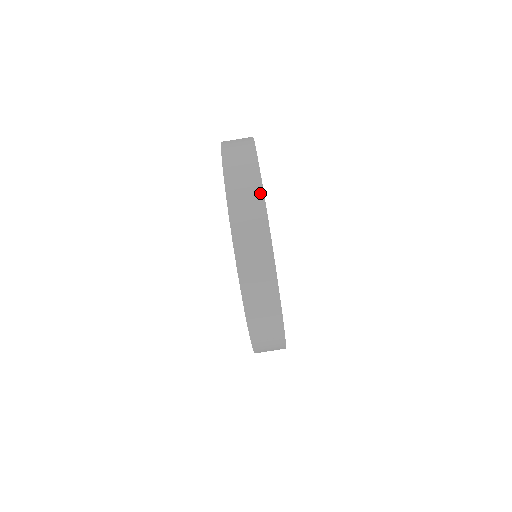
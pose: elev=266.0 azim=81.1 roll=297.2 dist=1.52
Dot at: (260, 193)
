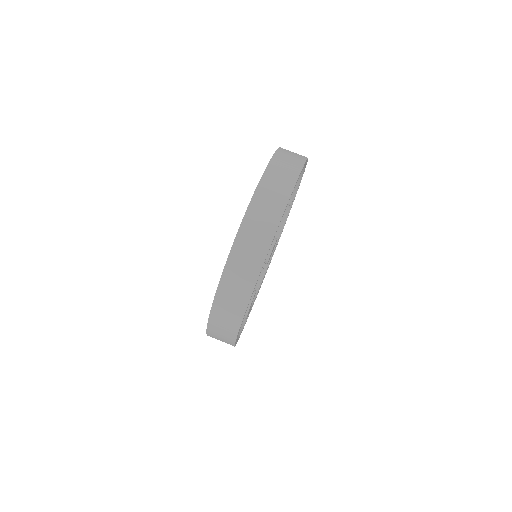
Dot at: (275, 224)
